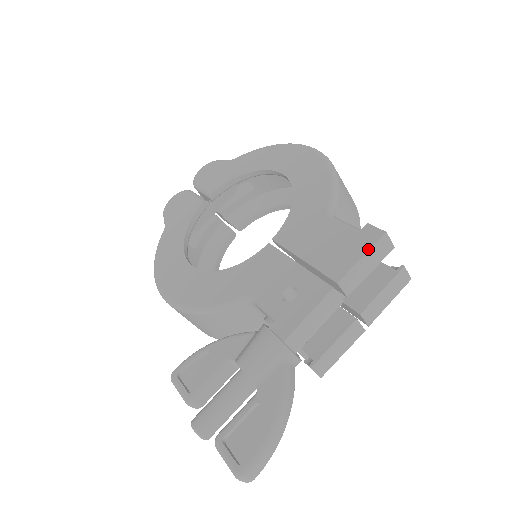
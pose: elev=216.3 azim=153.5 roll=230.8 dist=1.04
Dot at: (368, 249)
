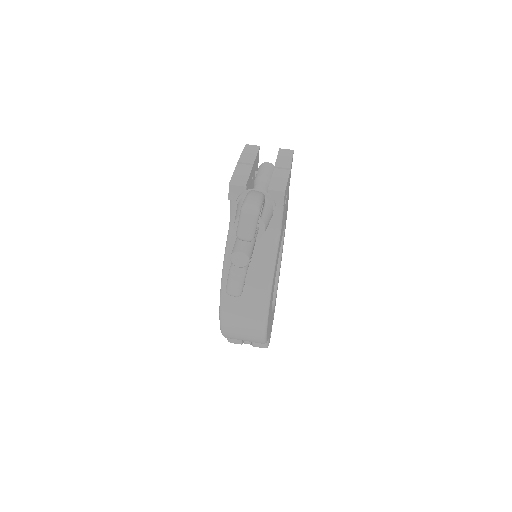
Dot at: (243, 151)
